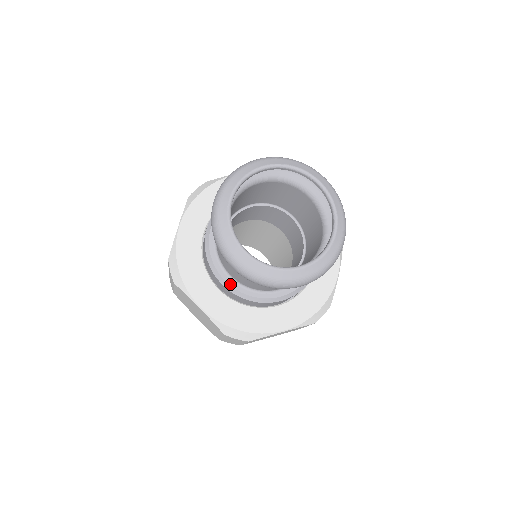
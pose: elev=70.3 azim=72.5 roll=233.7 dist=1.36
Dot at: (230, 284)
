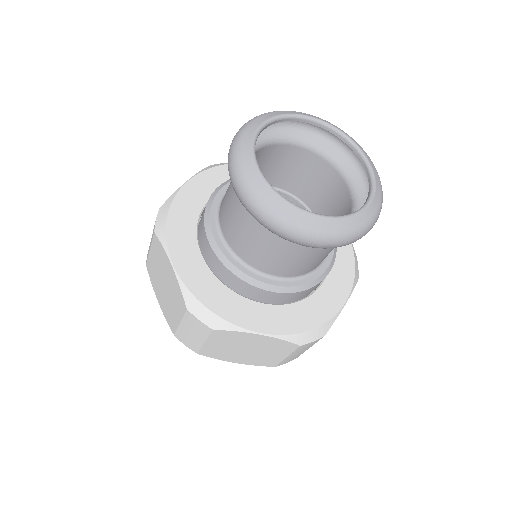
Dot at: (220, 246)
